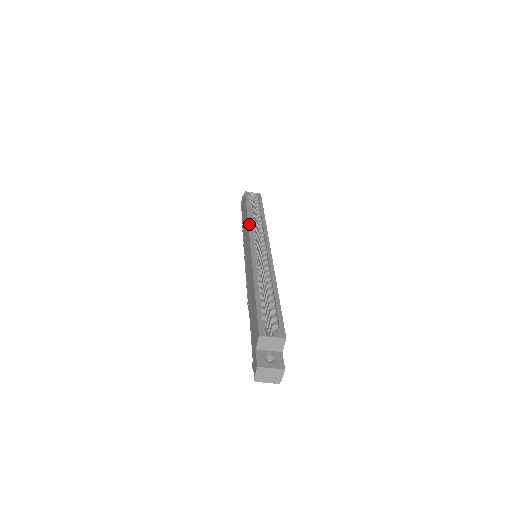
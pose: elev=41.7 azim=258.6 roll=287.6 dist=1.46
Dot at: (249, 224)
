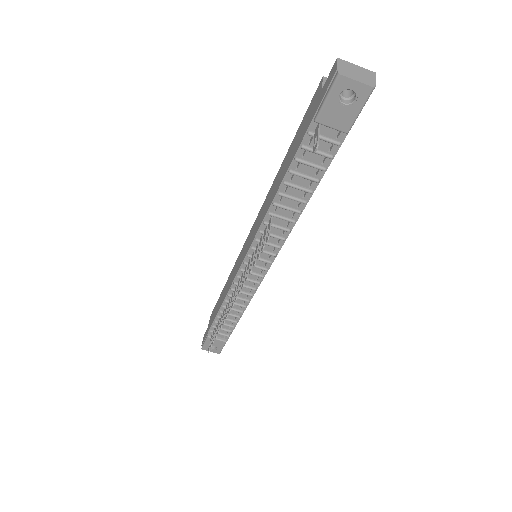
Dot at: occluded
